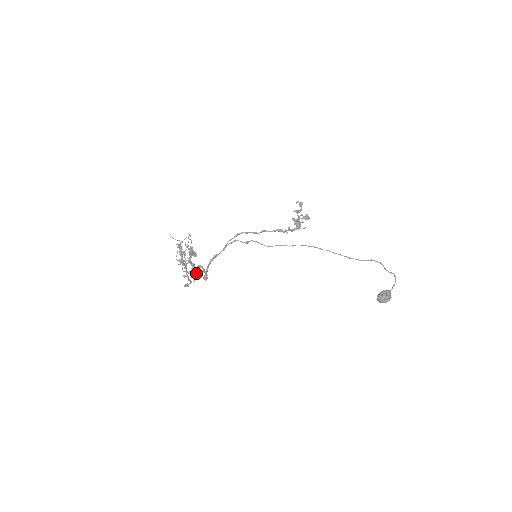
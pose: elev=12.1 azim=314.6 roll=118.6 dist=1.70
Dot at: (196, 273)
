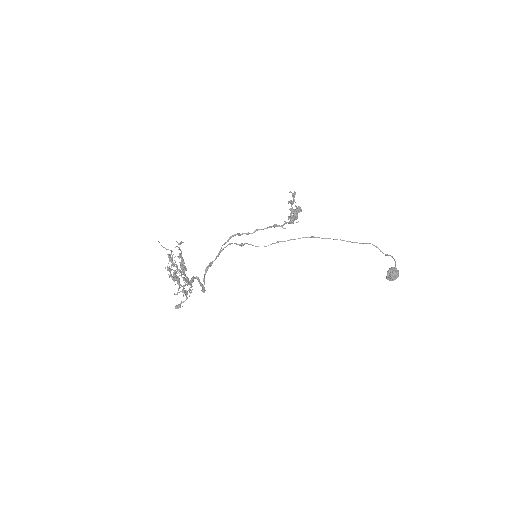
Dot at: (189, 288)
